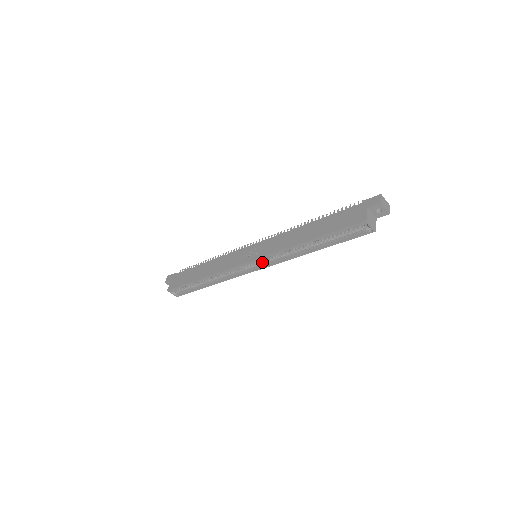
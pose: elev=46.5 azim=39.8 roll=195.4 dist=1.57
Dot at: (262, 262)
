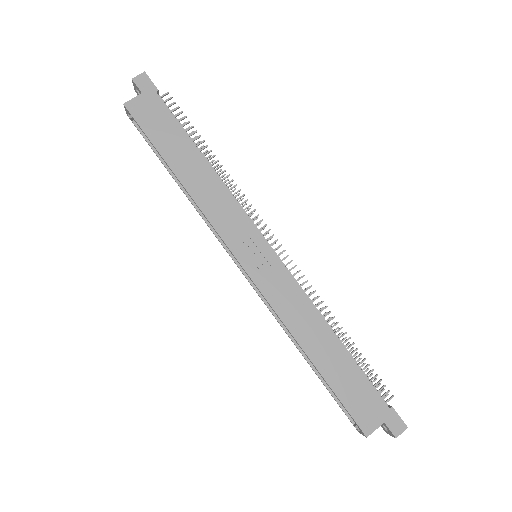
Dot at: occluded
